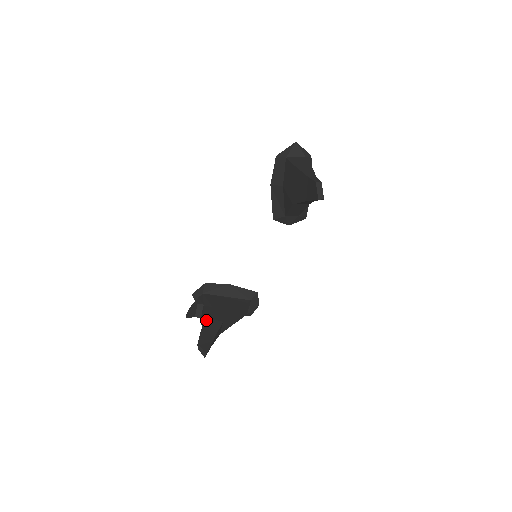
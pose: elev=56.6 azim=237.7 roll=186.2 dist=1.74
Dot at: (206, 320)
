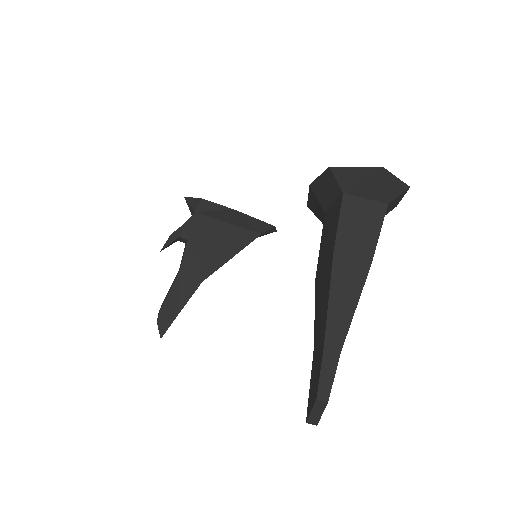
Dot at: (180, 276)
